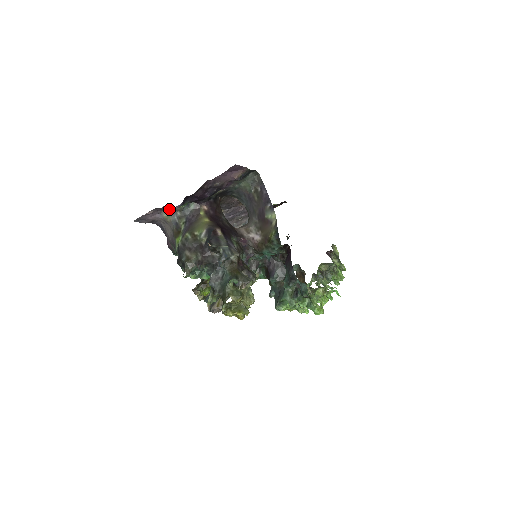
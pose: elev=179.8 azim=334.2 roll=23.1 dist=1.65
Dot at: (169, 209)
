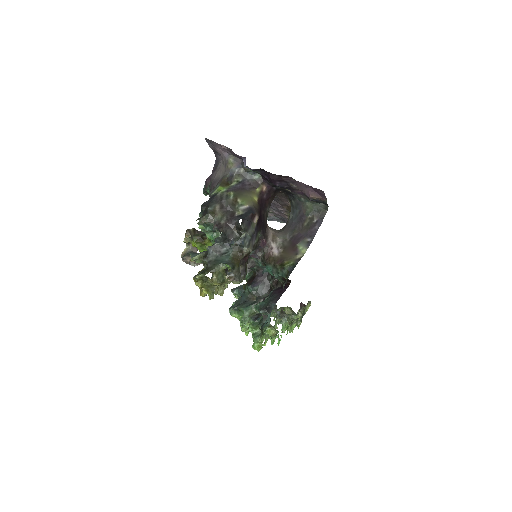
Dot at: (239, 159)
